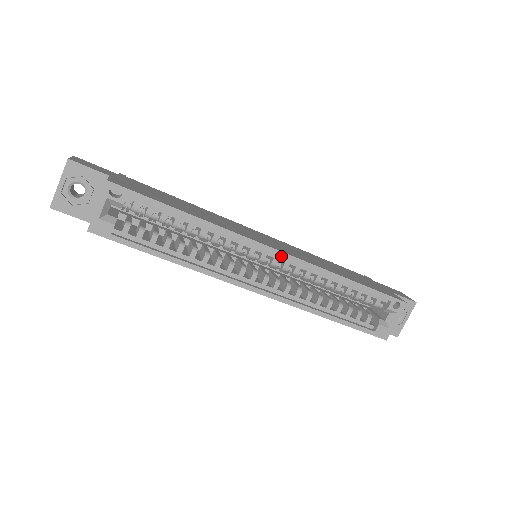
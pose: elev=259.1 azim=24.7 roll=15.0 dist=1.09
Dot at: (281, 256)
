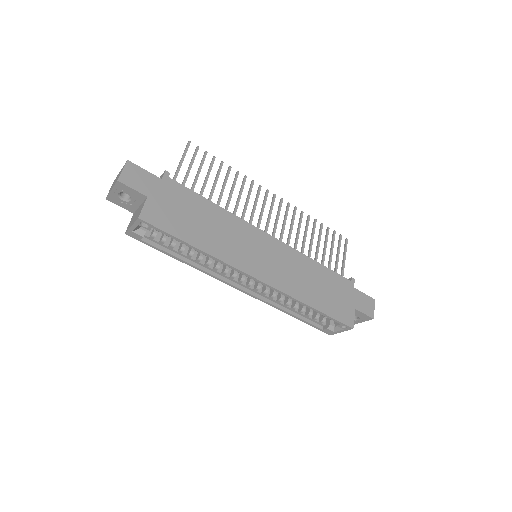
Dot at: (261, 283)
